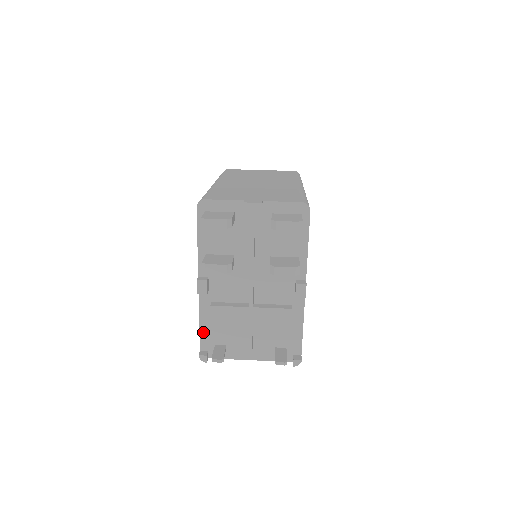
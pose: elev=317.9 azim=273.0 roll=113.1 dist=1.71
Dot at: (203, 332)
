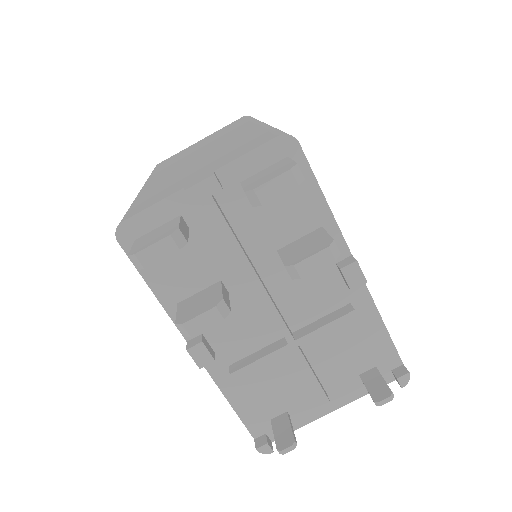
Dot at: (243, 413)
